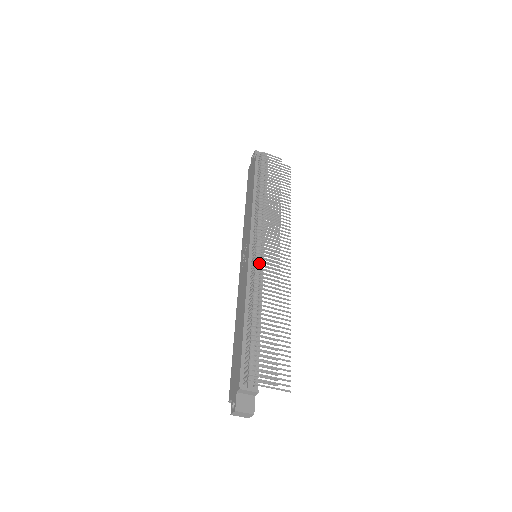
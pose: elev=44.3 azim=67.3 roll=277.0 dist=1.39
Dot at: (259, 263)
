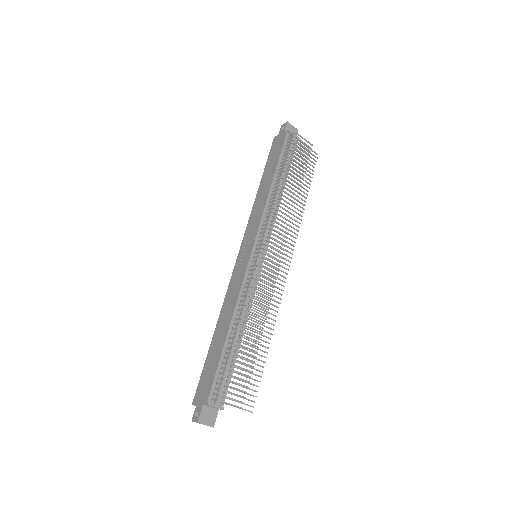
Dot at: (258, 268)
